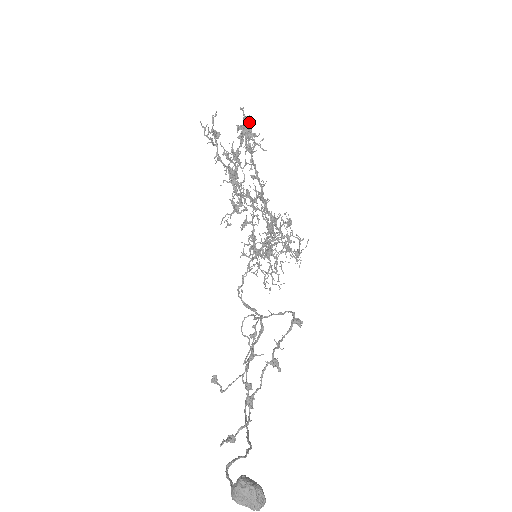
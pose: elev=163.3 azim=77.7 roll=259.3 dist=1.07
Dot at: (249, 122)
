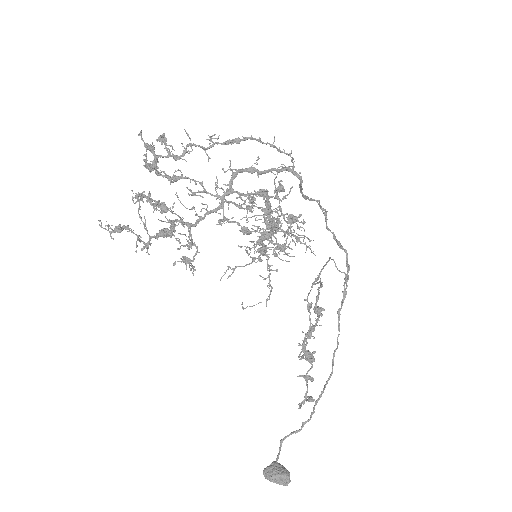
Dot at: (146, 158)
